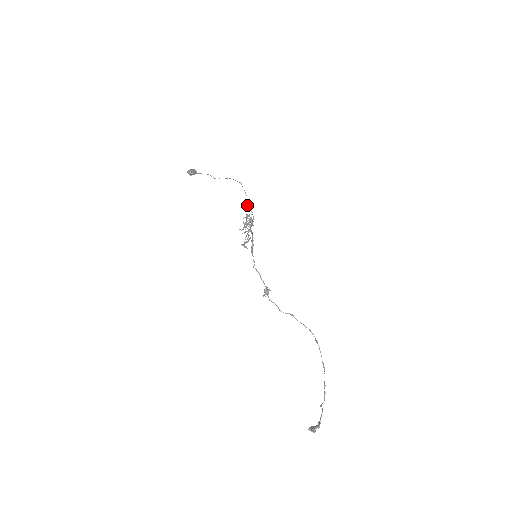
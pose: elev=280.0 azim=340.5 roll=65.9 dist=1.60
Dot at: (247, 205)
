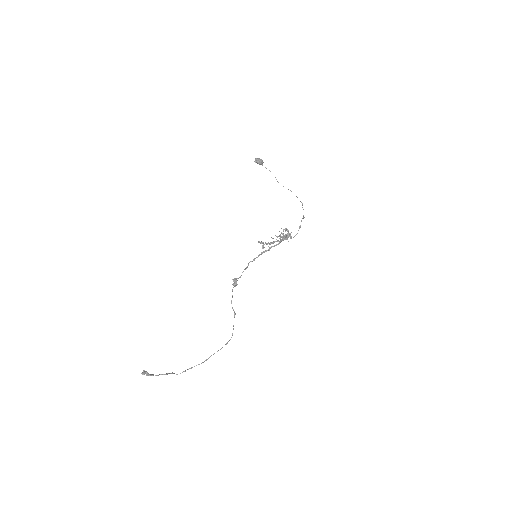
Dot at: (300, 225)
